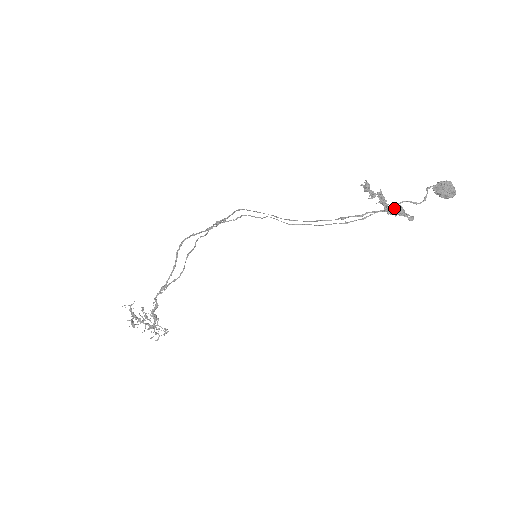
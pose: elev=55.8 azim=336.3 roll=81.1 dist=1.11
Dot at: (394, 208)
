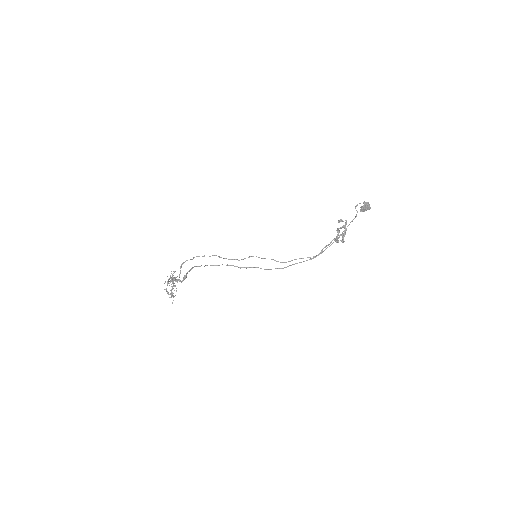
Dot at: occluded
